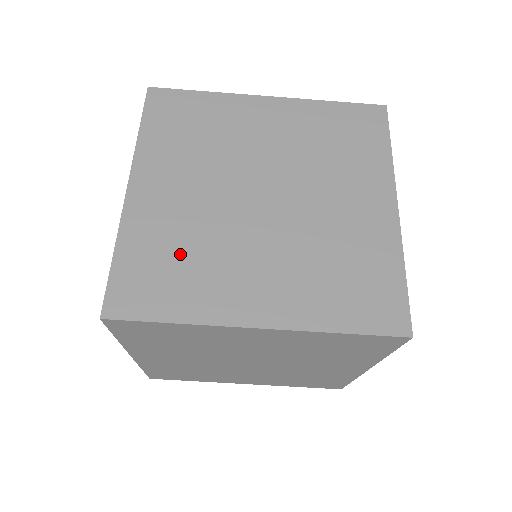
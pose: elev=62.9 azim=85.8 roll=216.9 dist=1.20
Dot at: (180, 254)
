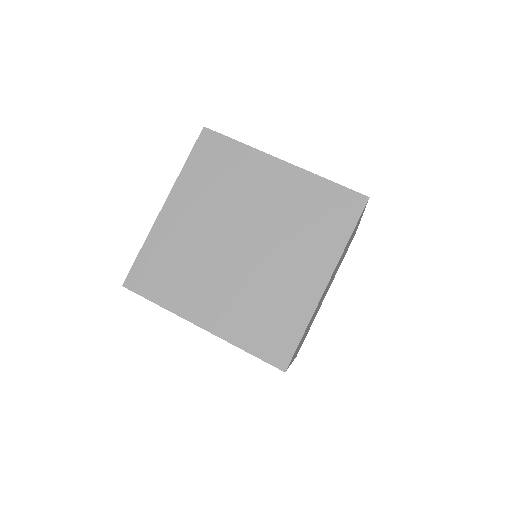
Dot at: occluded
